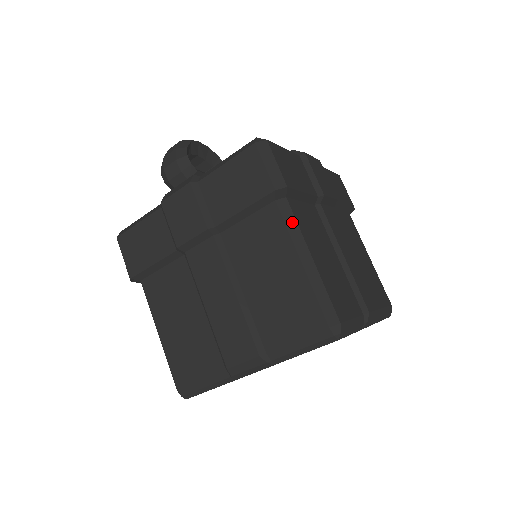
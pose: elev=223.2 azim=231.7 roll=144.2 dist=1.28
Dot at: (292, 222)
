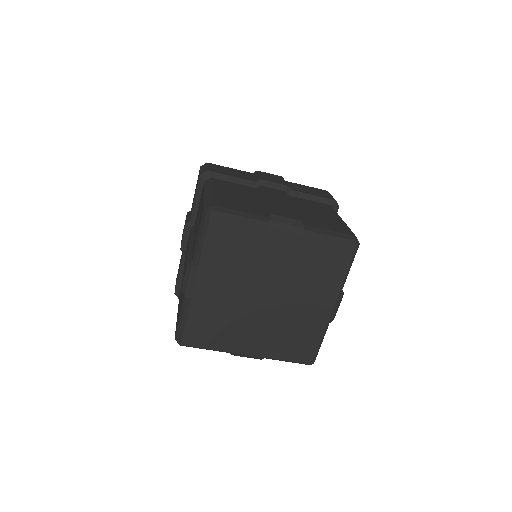
Dot at: (208, 184)
